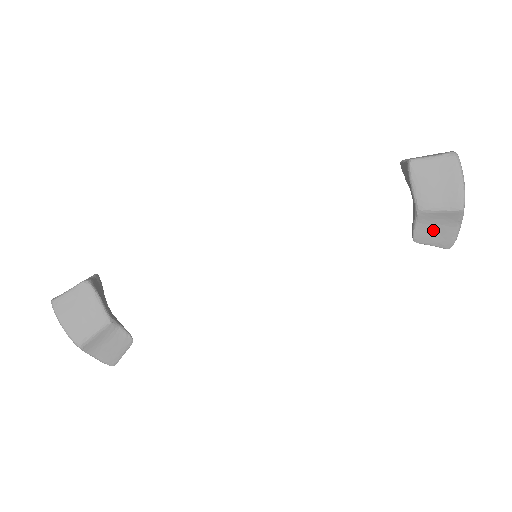
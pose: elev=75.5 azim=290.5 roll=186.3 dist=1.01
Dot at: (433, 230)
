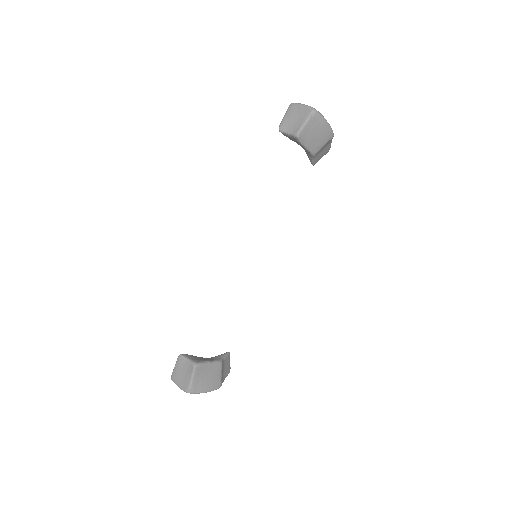
Dot at: (321, 153)
